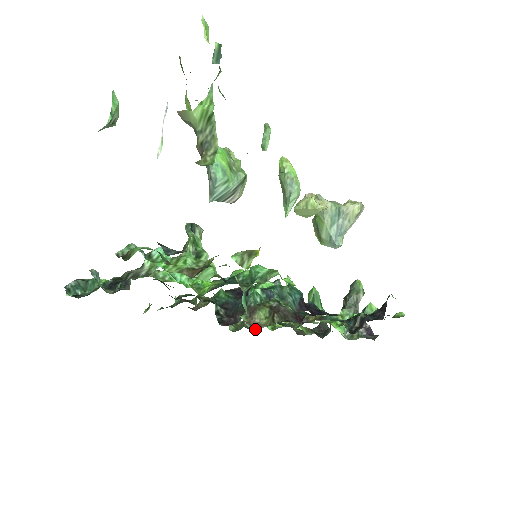
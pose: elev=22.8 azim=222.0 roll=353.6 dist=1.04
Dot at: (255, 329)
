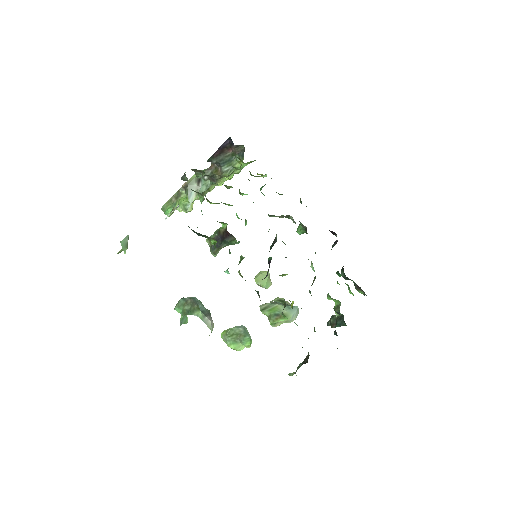
Dot at: occluded
